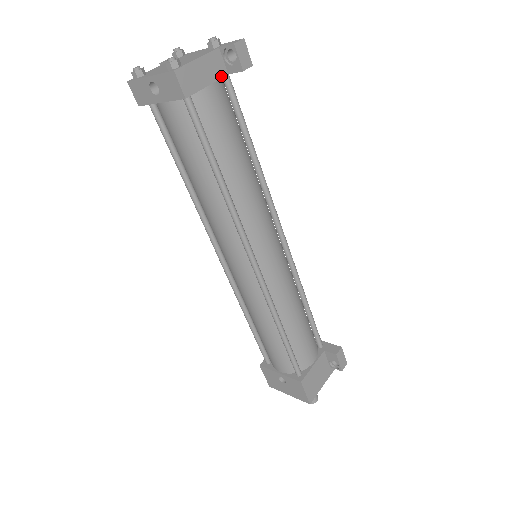
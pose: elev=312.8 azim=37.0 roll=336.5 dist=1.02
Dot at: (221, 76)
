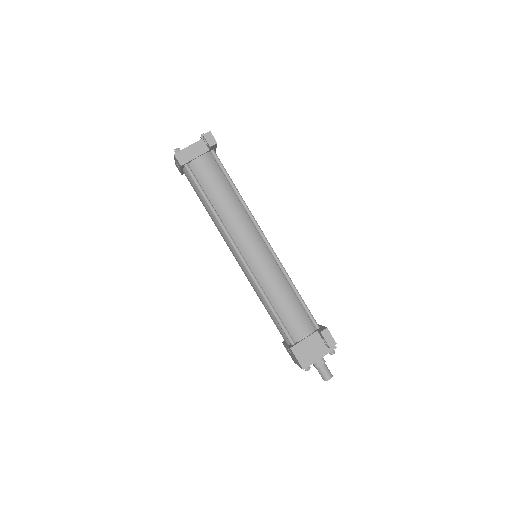
Dot at: (205, 152)
